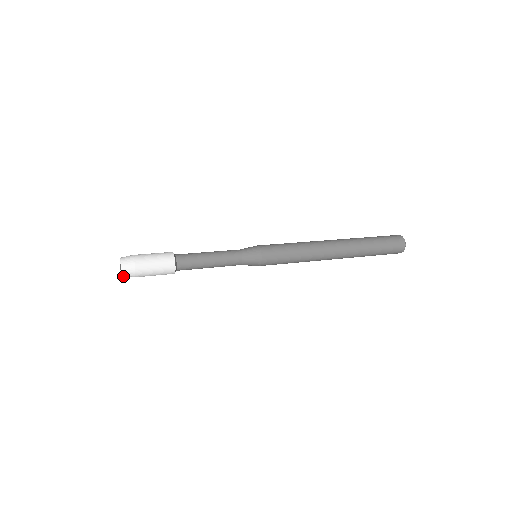
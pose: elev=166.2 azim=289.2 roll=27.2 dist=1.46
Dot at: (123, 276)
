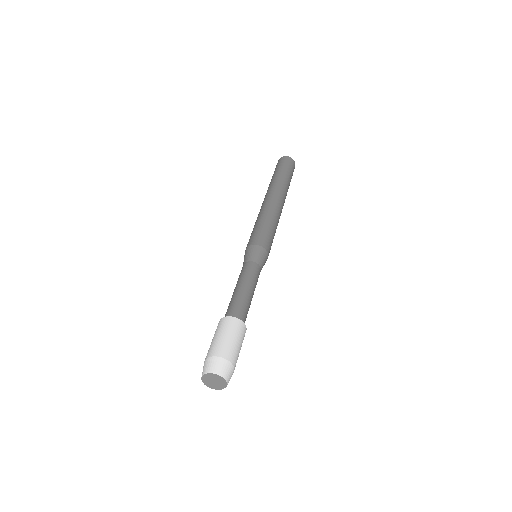
Dot at: (227, 382)
